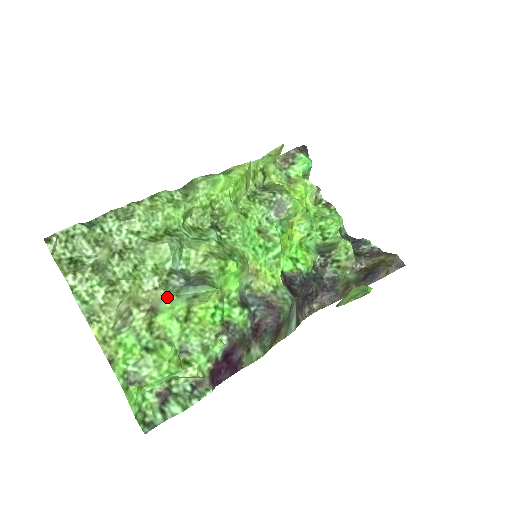
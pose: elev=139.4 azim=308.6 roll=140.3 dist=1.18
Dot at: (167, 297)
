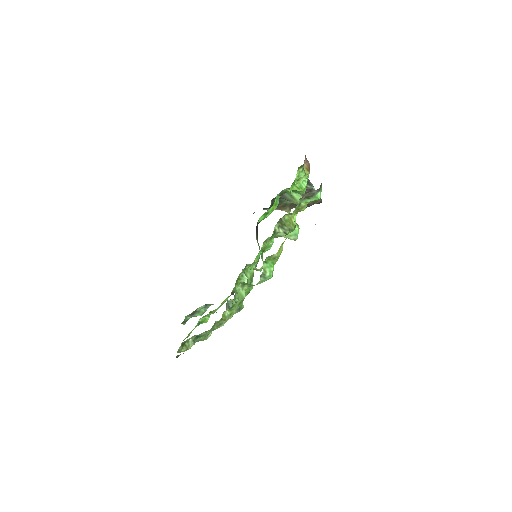
Dot at: occluded
